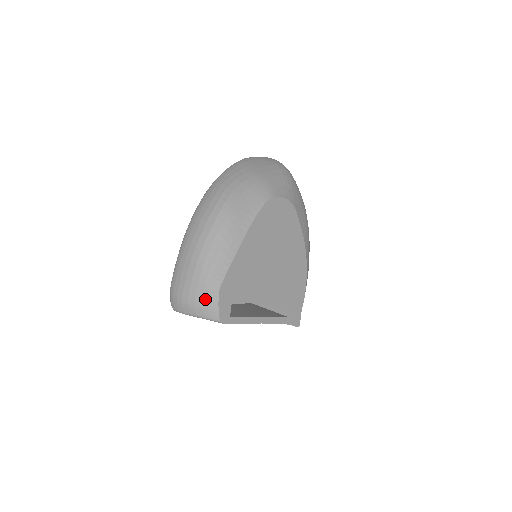
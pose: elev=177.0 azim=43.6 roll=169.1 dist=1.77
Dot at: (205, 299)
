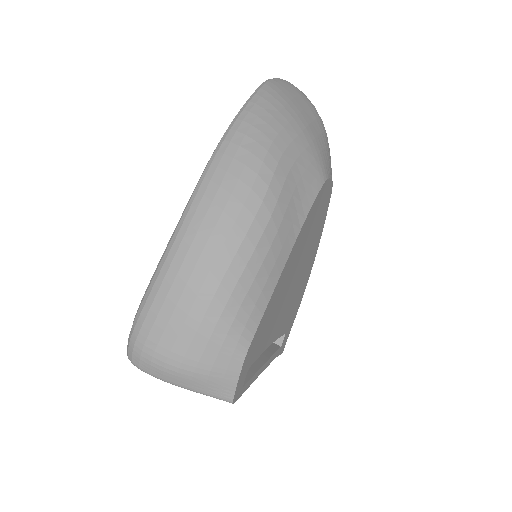
Dot at: (216, 369)
